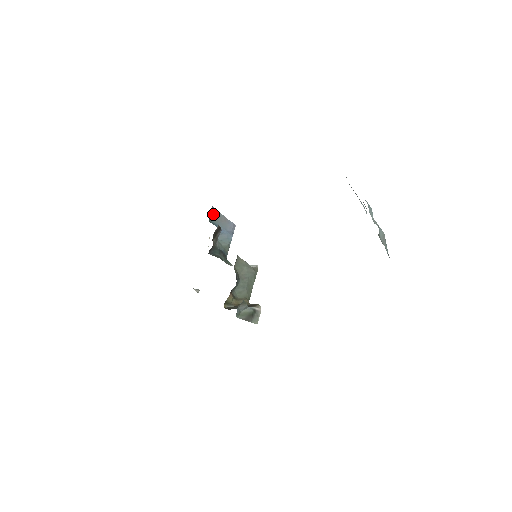
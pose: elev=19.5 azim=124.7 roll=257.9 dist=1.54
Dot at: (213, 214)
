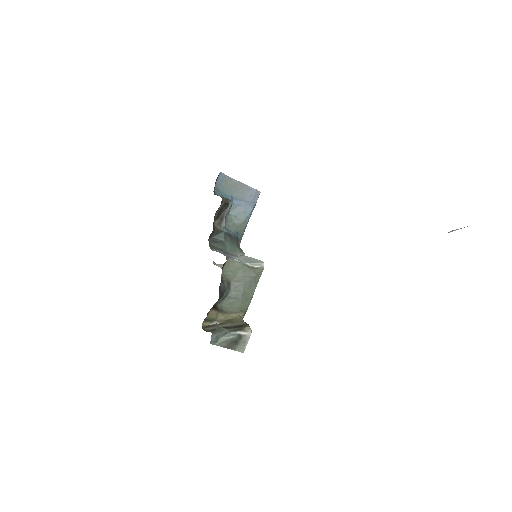
Dot at: (222, 182)
